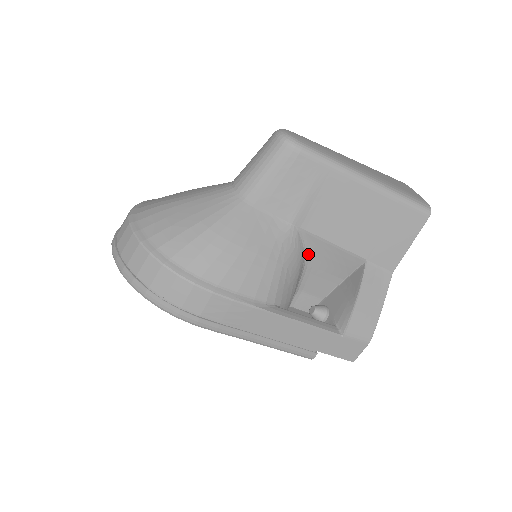
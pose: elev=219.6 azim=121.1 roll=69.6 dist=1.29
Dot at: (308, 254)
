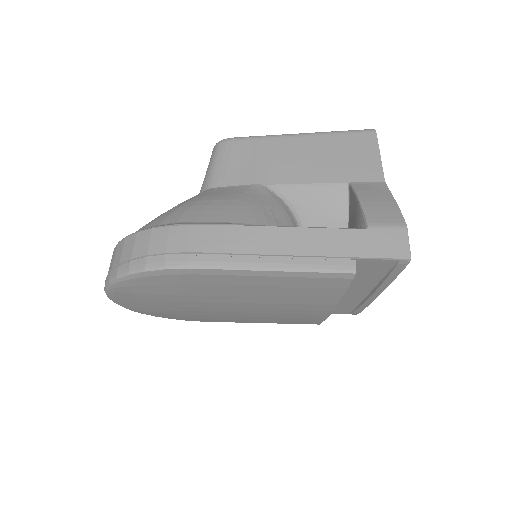
Dot at: (291, 207)
